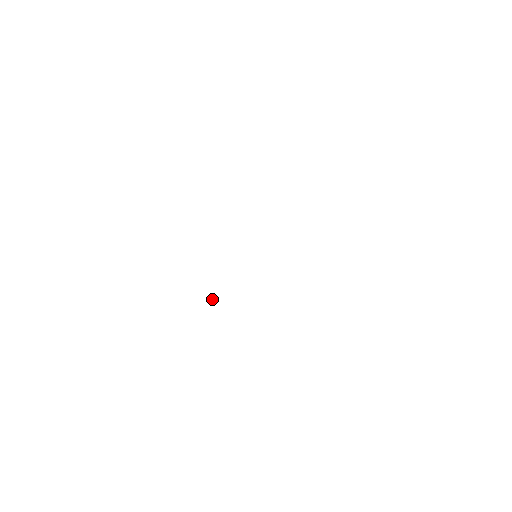
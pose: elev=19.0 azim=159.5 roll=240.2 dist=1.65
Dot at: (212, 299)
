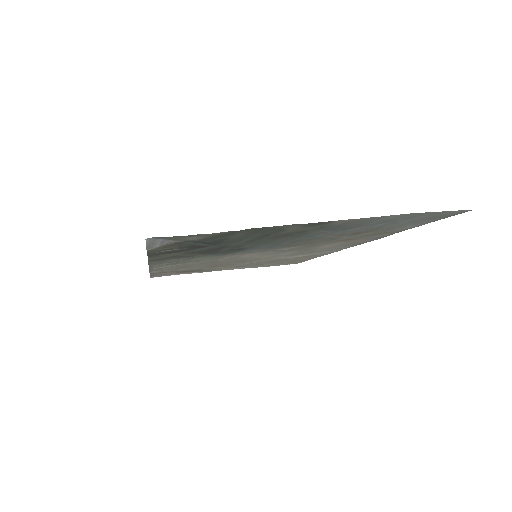
Dot at: (198, 272)
